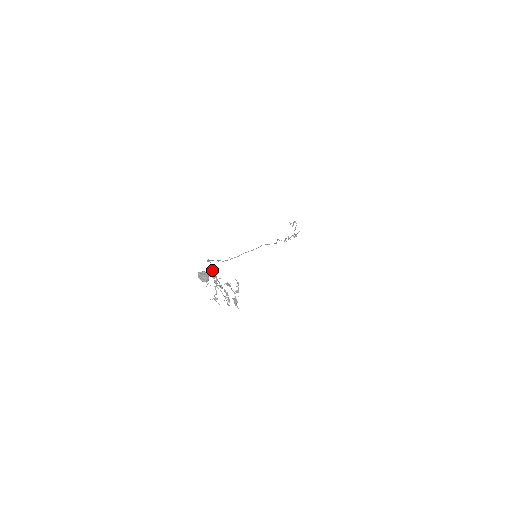
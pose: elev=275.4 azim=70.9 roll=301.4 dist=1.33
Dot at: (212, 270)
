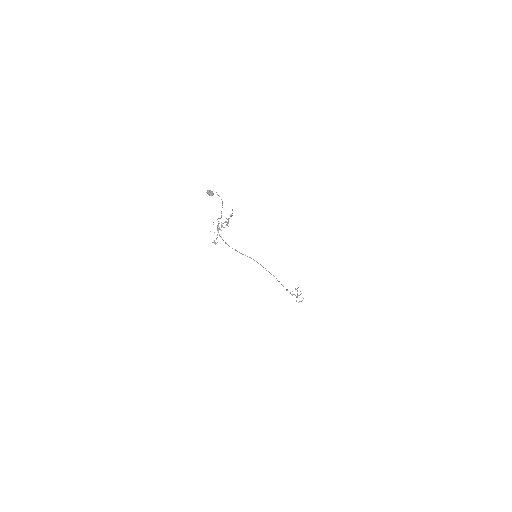
Dot at: occluded
